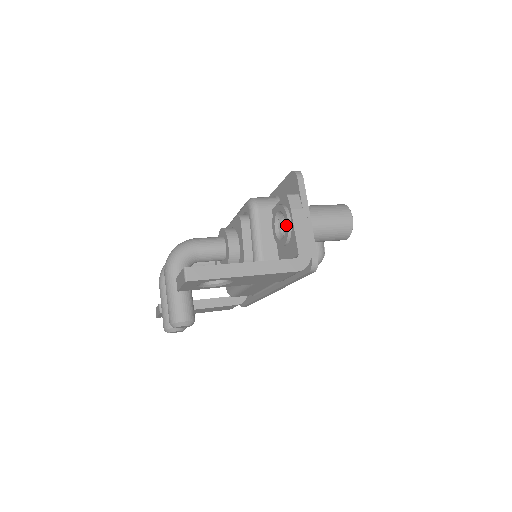
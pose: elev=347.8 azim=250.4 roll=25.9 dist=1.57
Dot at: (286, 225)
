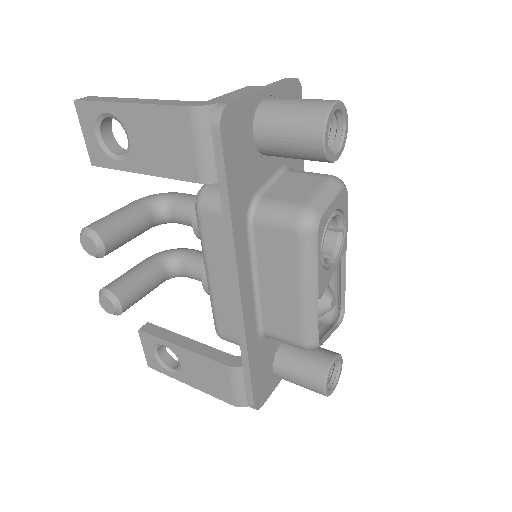
Dot at: occluded
